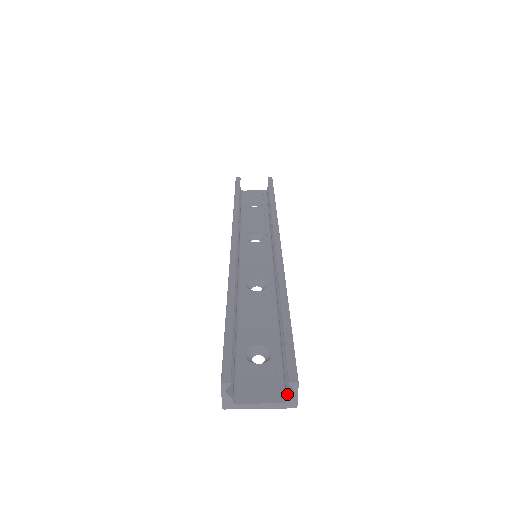
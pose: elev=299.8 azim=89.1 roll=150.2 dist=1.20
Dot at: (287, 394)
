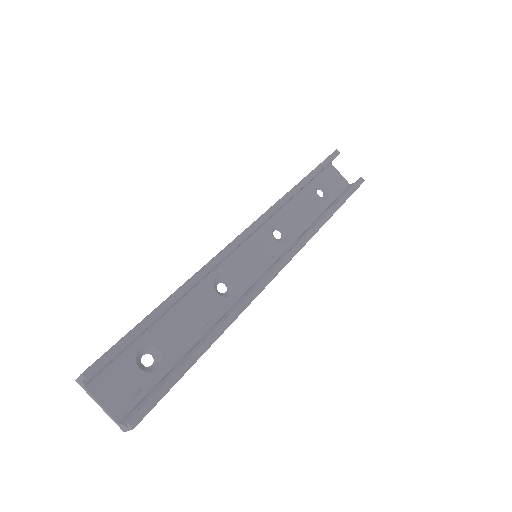
Dot at: (124, 421)
